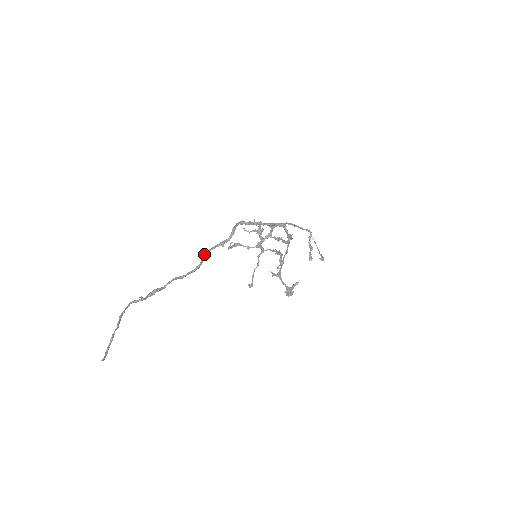
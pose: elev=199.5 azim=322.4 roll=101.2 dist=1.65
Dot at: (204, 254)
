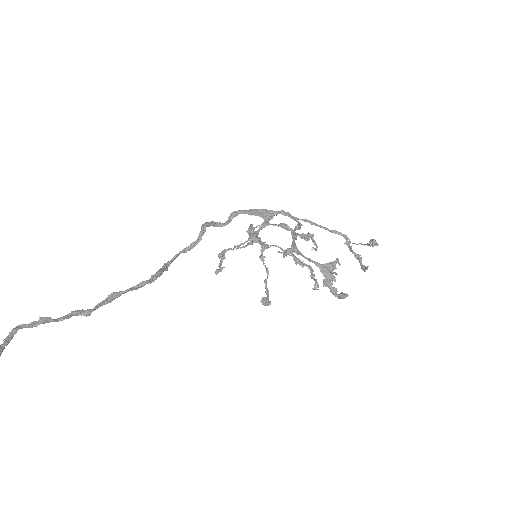
Dot at: (165, 264)
